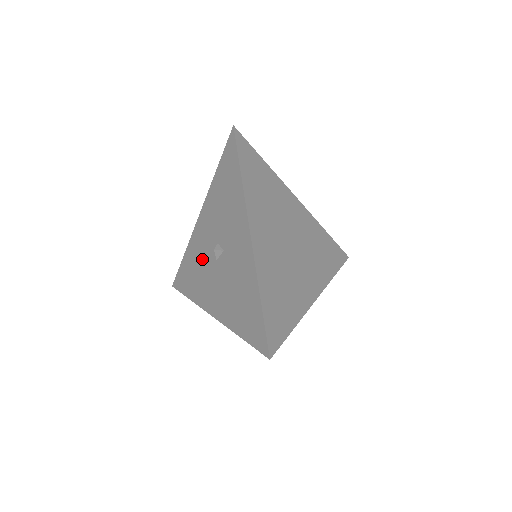
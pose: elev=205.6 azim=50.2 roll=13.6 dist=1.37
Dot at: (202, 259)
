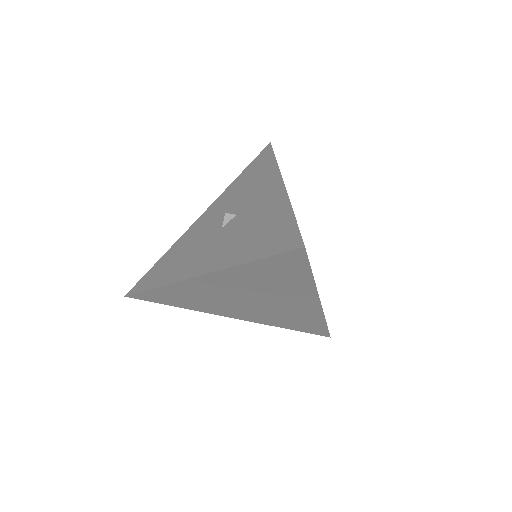
Dot at: (195, 241)
